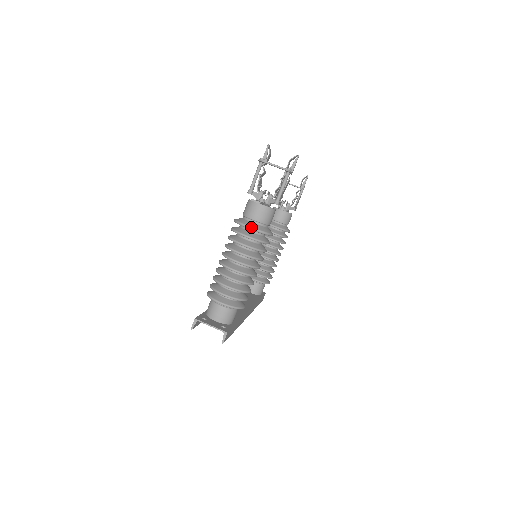
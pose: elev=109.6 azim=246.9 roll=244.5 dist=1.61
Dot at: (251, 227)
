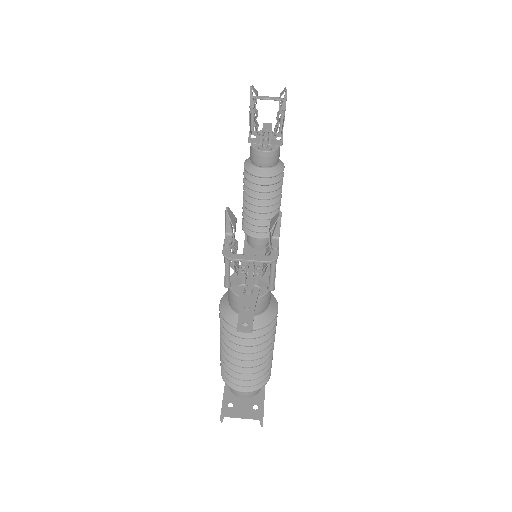
Dot at: occluded
